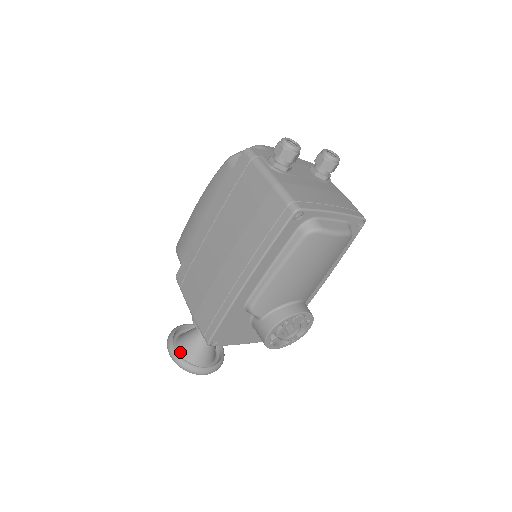
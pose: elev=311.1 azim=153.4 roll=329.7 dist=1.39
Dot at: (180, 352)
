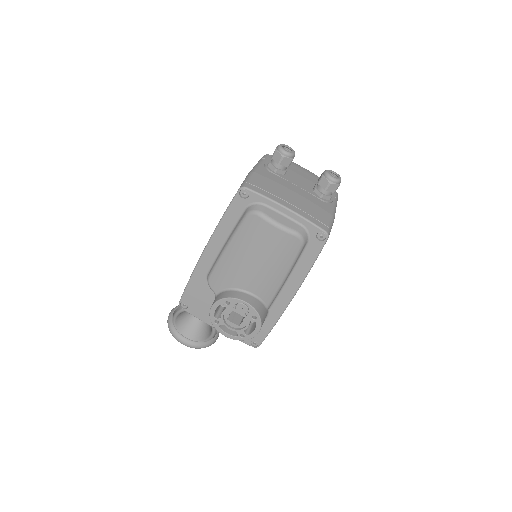
Dot at: (177, 317)
